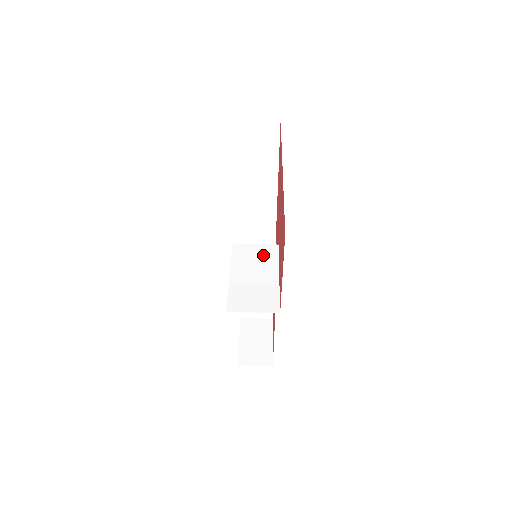
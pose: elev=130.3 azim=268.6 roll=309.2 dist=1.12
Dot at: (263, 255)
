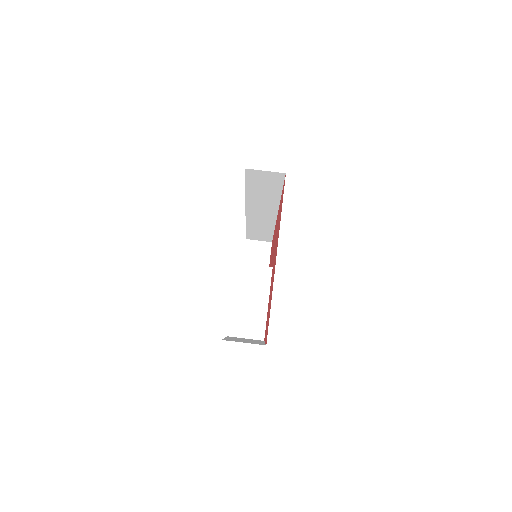
Dot at: (259, 279)
